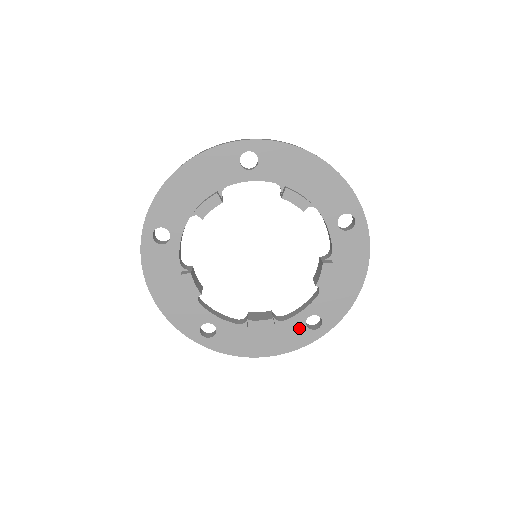
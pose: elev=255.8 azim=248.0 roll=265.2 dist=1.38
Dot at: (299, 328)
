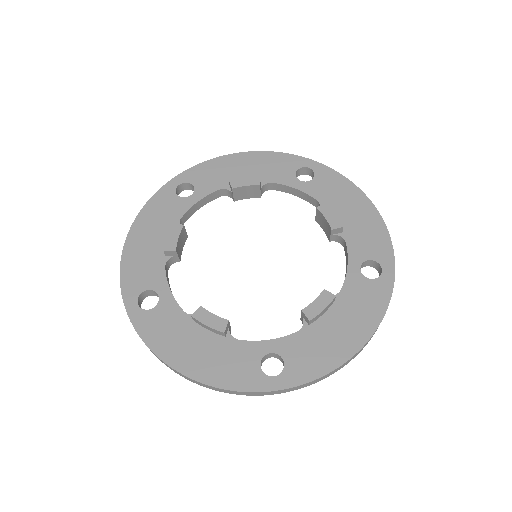
Dot at: (250, 361)
